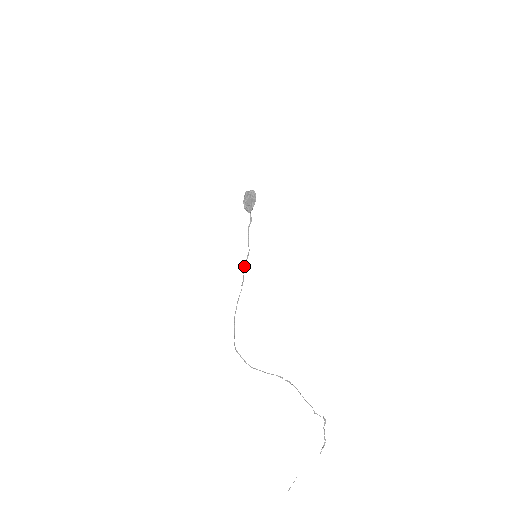
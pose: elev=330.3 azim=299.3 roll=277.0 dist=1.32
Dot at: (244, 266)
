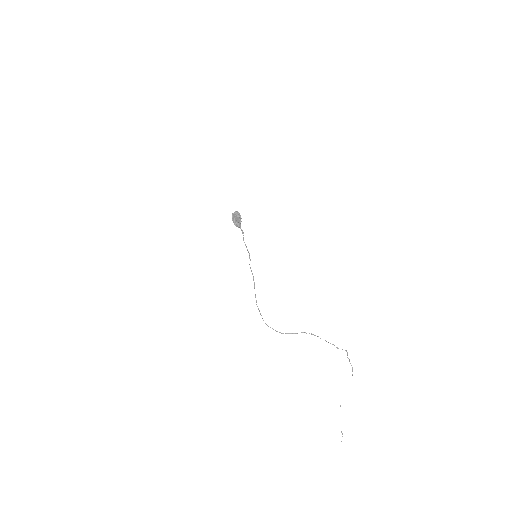
Dot at: occluded
